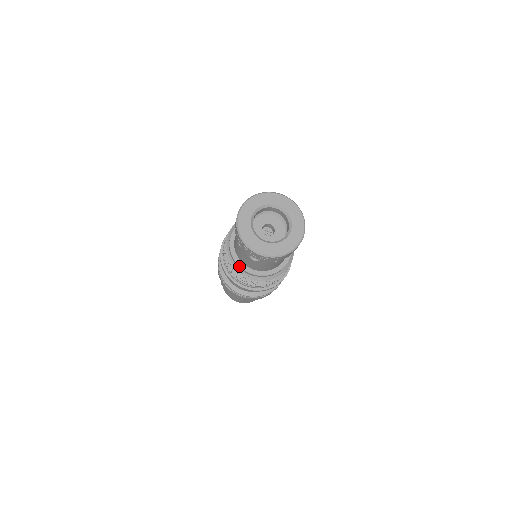
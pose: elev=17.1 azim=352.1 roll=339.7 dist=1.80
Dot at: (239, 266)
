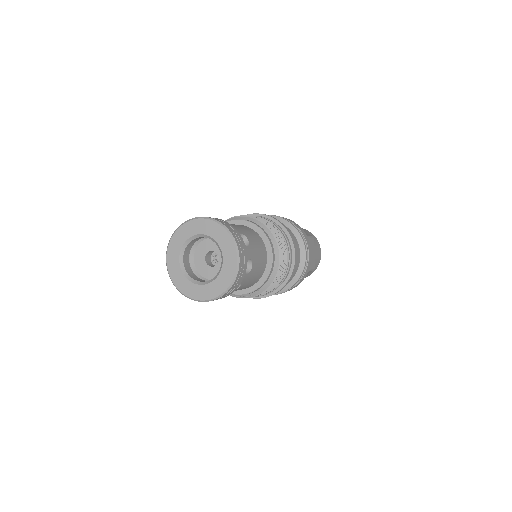
Dot at: occluded
